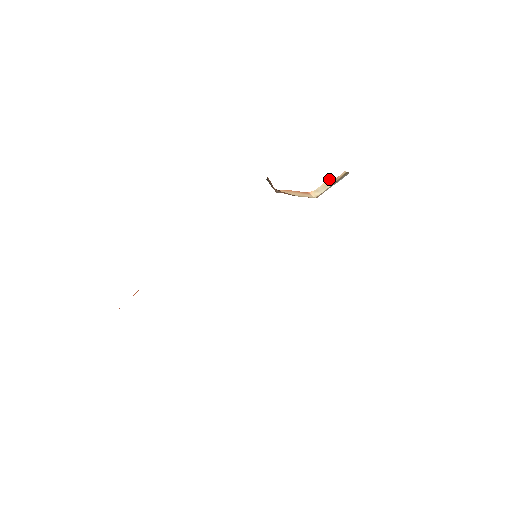
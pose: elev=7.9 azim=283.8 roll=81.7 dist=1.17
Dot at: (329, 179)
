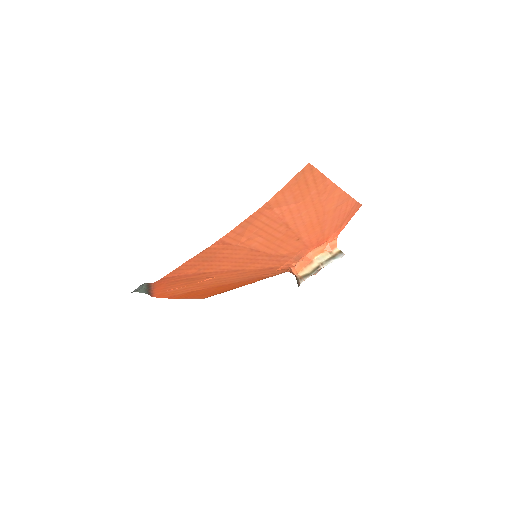
Dot at: (326, 252)
